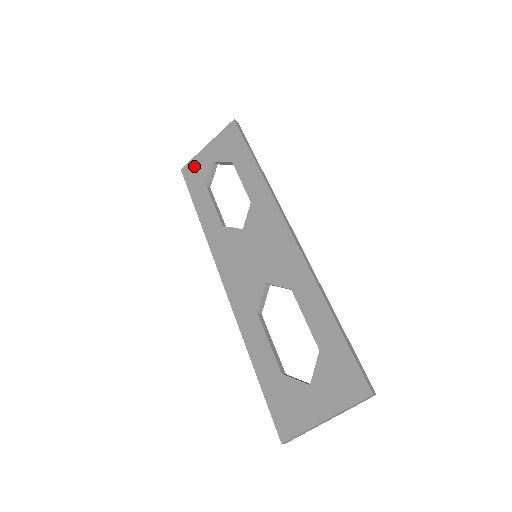
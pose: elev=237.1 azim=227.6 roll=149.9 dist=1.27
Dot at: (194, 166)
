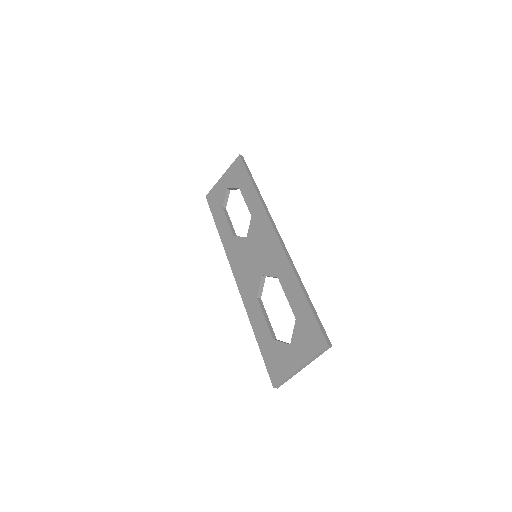
Dot at: (214, 193)
